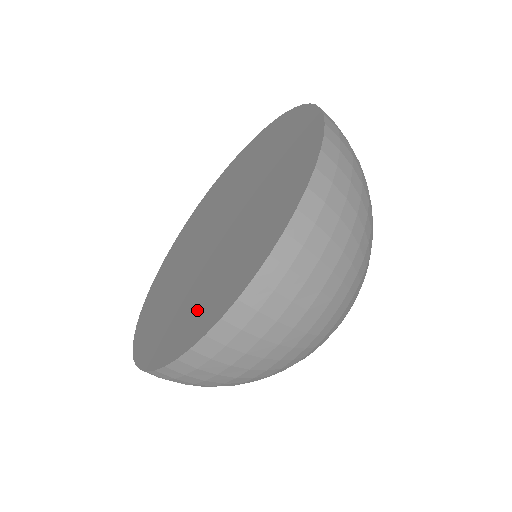
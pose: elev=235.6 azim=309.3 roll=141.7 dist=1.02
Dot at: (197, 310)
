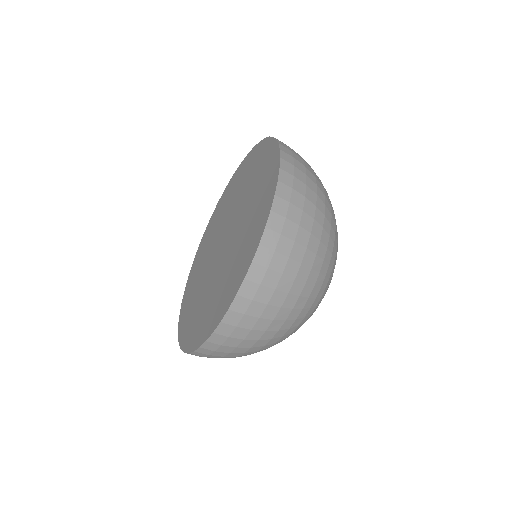
Dot at: (231, 279)
